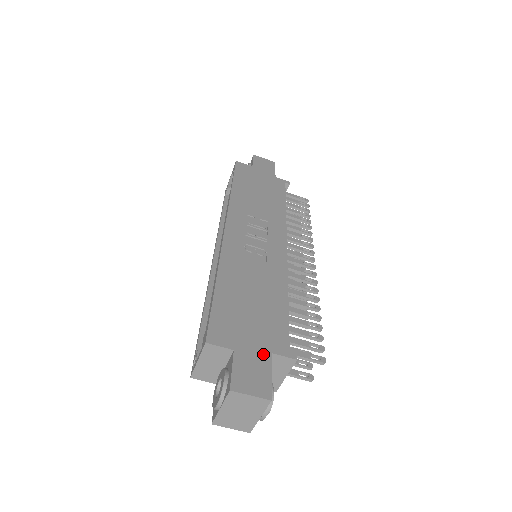
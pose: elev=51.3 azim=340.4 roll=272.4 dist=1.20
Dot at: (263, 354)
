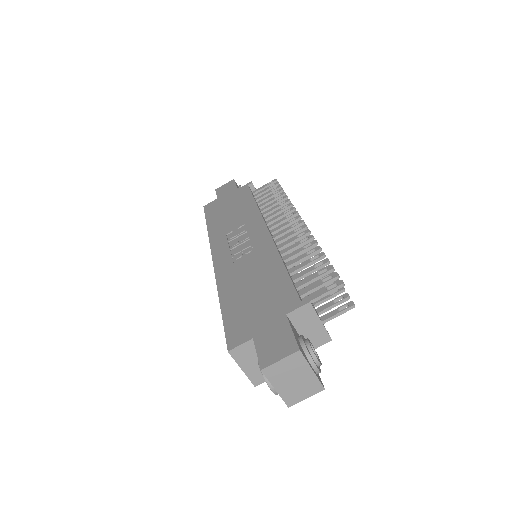
Dot at: (278, 321)
